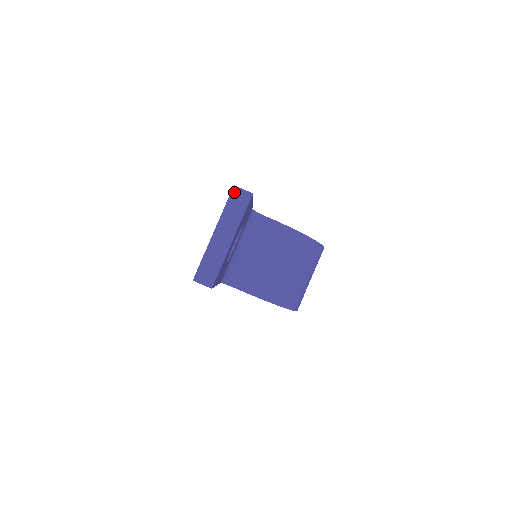
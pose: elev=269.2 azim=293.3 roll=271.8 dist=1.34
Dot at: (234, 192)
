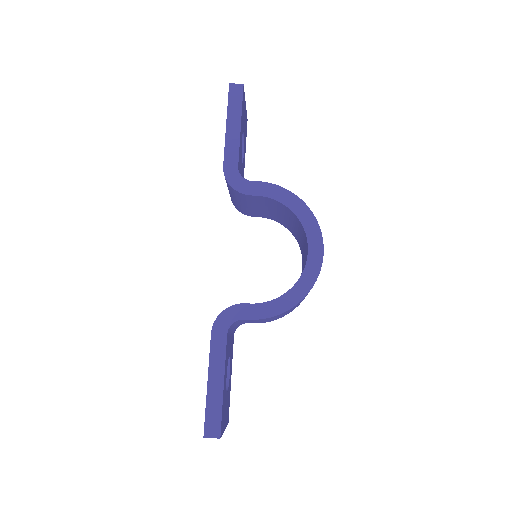
Dot at: occluded
